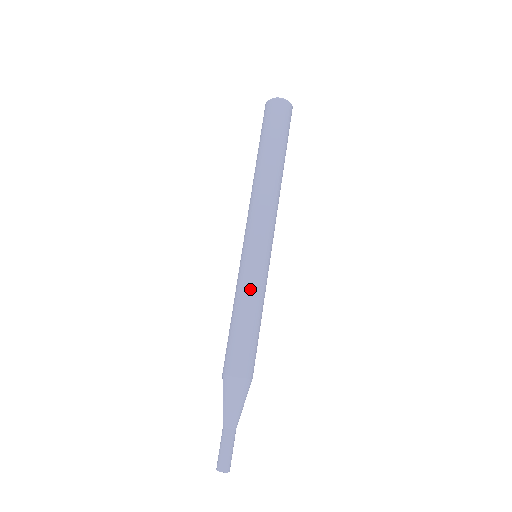
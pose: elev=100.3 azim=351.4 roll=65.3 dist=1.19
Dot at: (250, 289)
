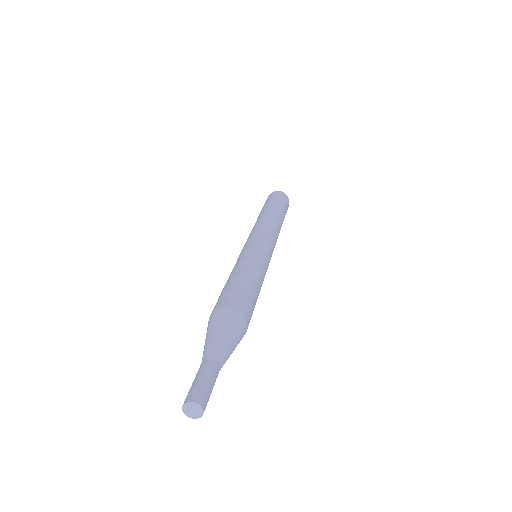
Dot at: occluded
